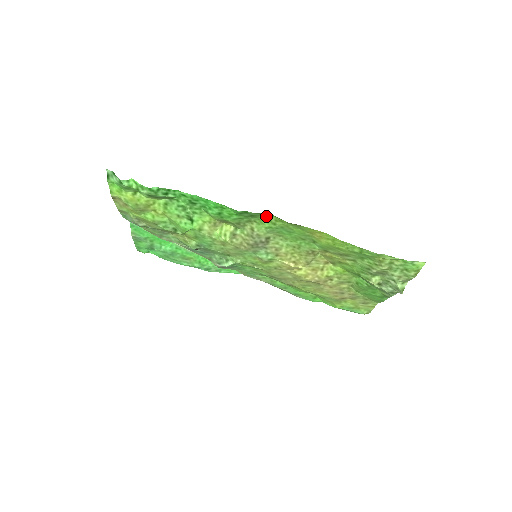
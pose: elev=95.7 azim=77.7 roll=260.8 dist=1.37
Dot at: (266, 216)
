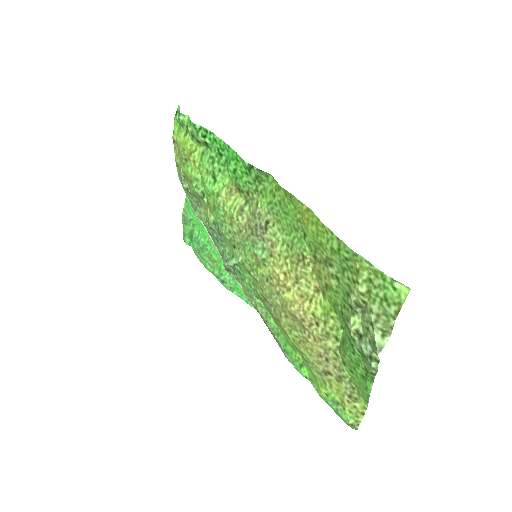
Dot at: (270, 182)
